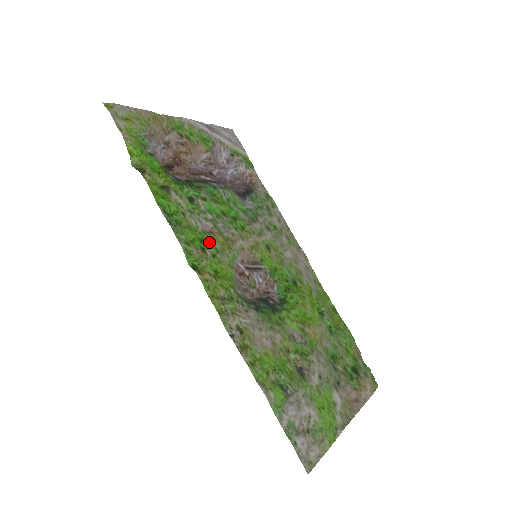
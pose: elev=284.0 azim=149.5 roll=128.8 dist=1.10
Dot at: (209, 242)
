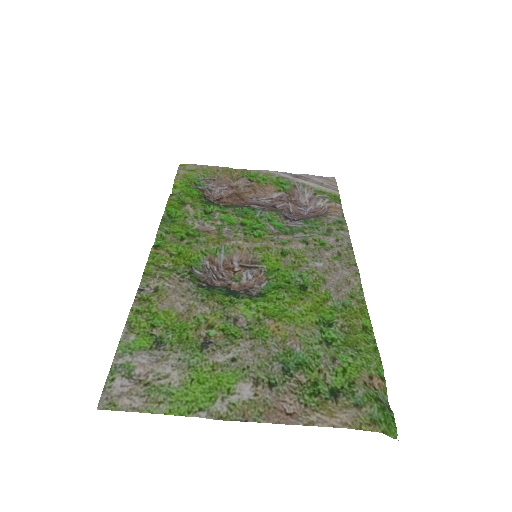
Dot at: (196, 236)
